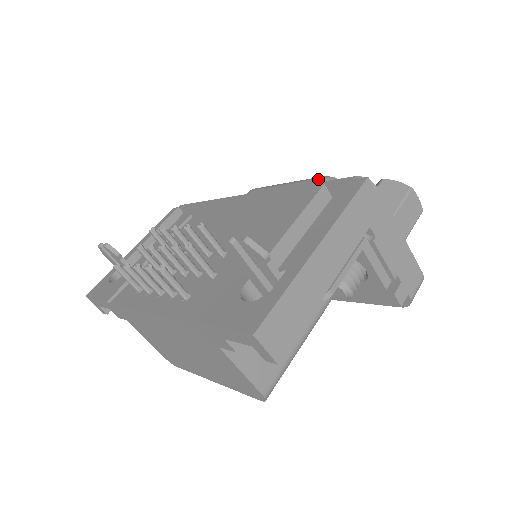
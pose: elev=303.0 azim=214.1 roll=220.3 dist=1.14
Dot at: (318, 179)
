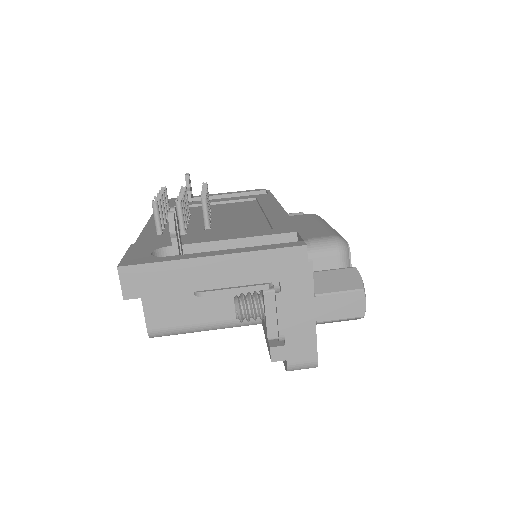
Dot at: (333, 235)
